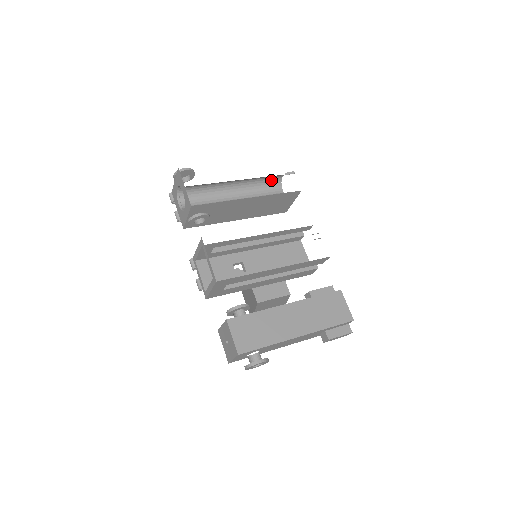
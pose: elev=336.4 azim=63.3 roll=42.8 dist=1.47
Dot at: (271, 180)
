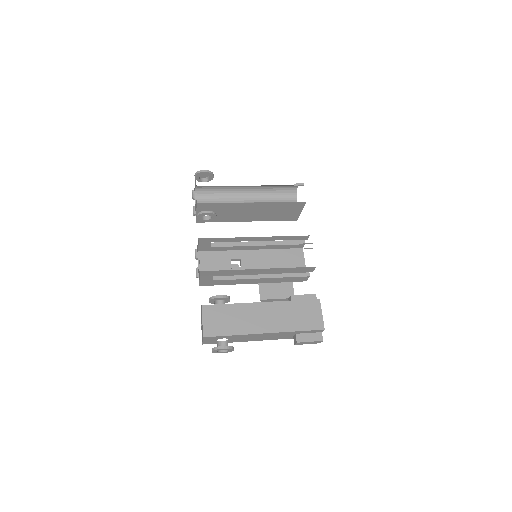
Dot at: (286, 189)
